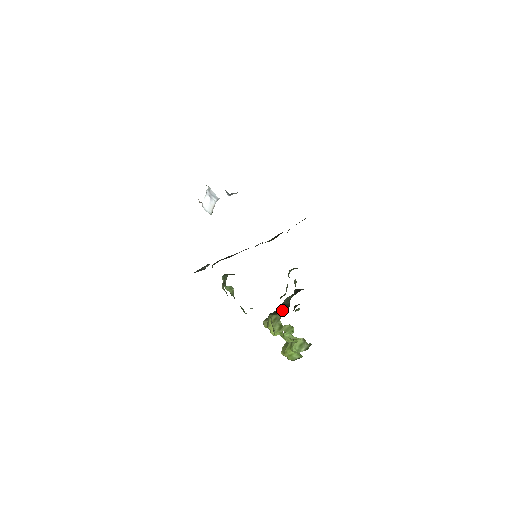
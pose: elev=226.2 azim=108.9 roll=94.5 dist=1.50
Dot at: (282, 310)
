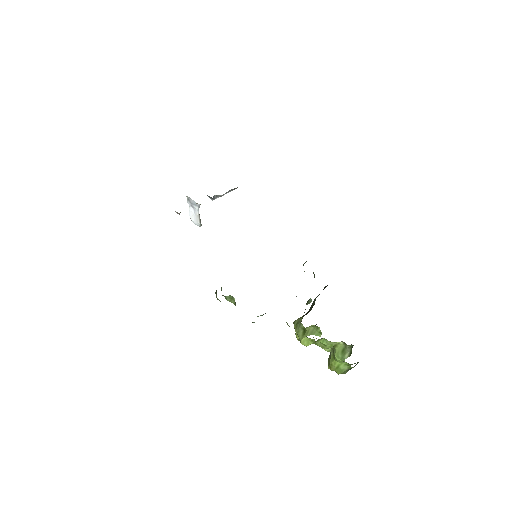
Dot at: (307, 313)
